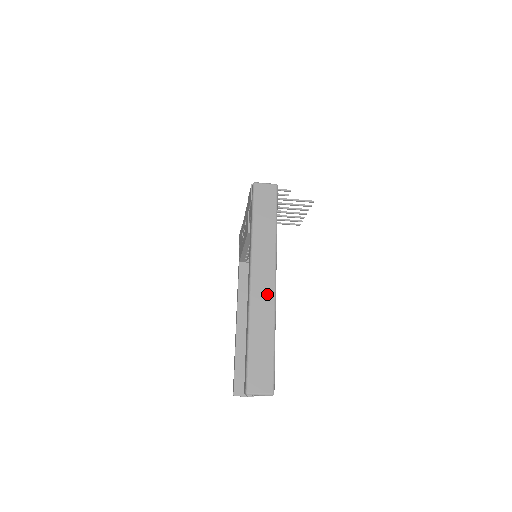
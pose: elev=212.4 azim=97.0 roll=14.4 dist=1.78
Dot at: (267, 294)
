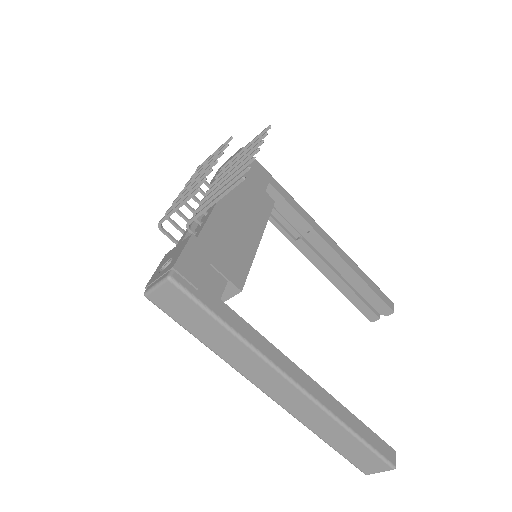
Dot at: (300, 401)
